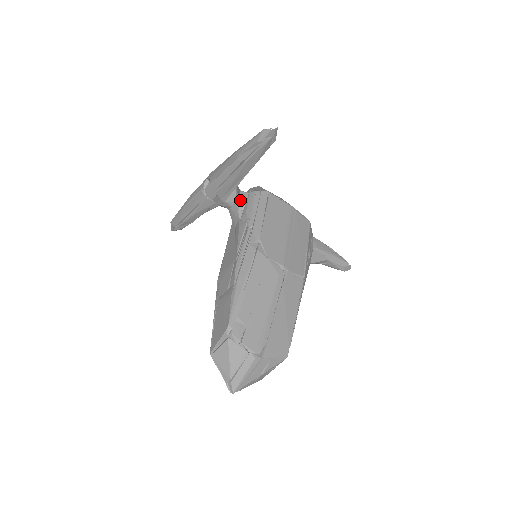
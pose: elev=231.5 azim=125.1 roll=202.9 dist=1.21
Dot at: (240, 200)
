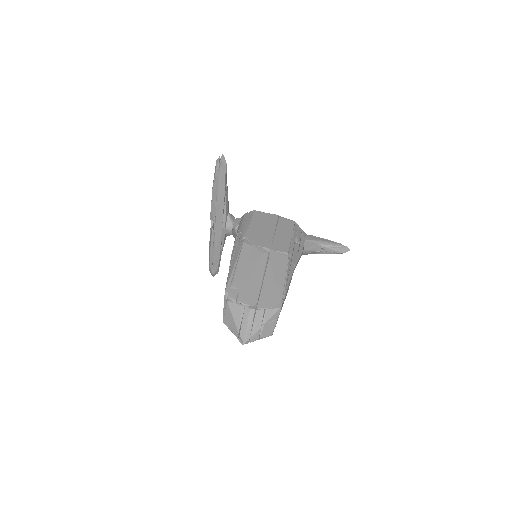
Dot at: (235, 223)
